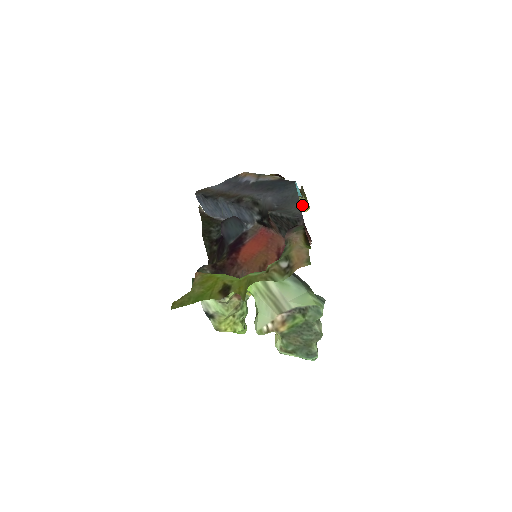
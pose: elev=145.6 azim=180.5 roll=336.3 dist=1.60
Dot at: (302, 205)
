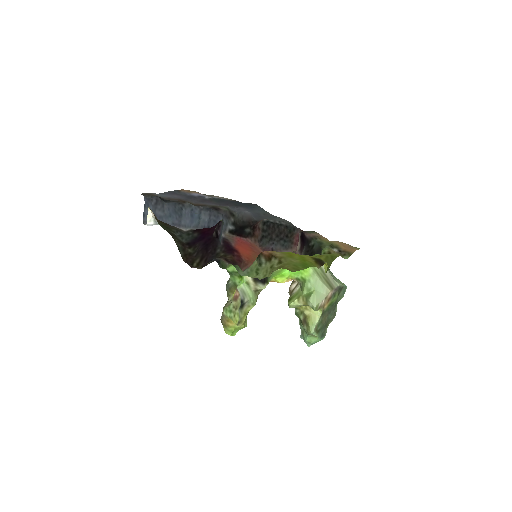
Dot at: occluded
